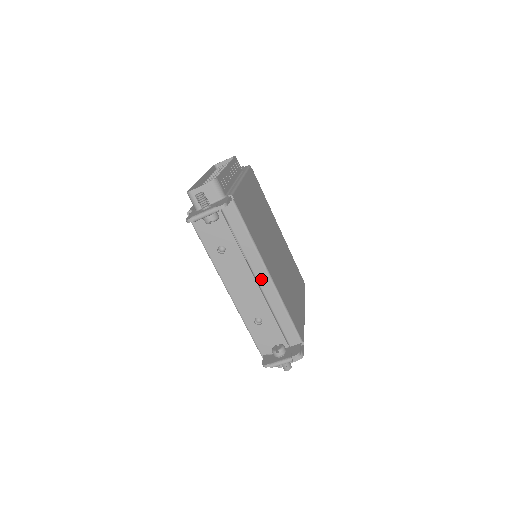
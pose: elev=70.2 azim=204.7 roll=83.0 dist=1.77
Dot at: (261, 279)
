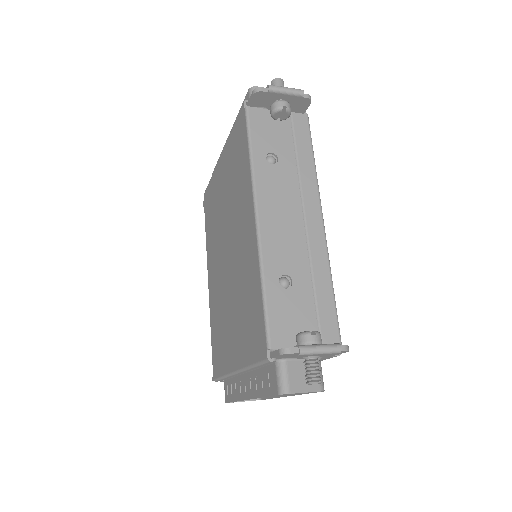
Dot at: (311, 219)
